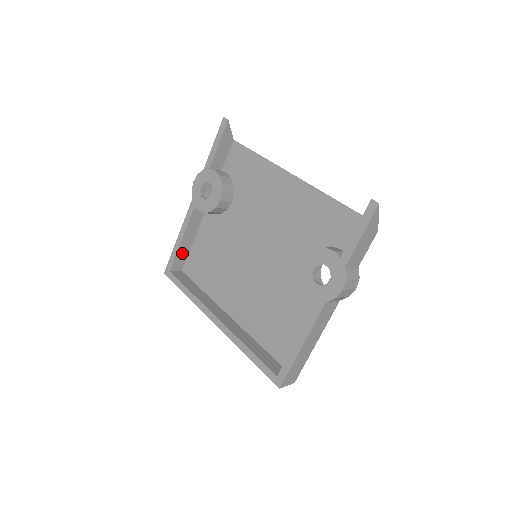
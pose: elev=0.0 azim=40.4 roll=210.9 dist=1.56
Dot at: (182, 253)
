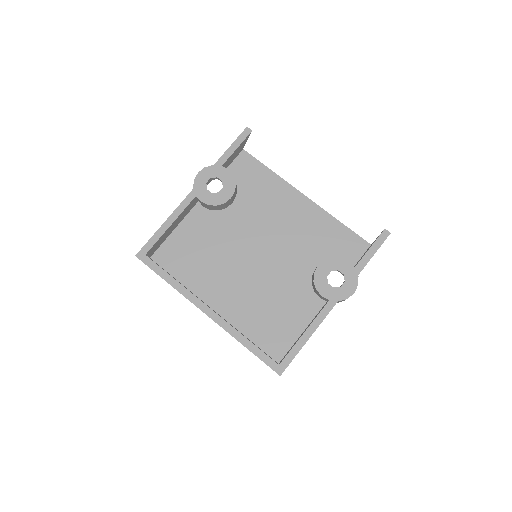
Dot at: (162, 239)
